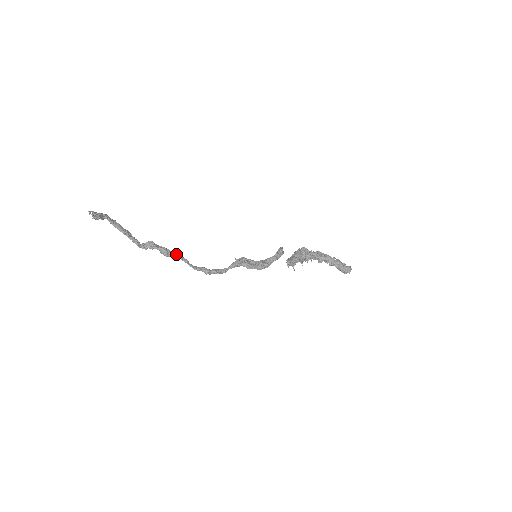
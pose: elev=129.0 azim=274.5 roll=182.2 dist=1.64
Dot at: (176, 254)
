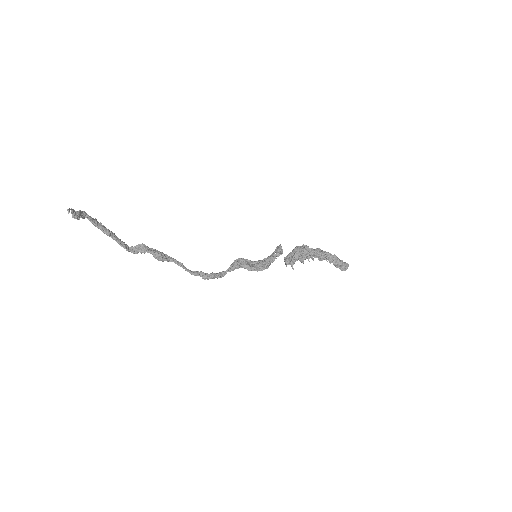
Dot at: (170, 258)
